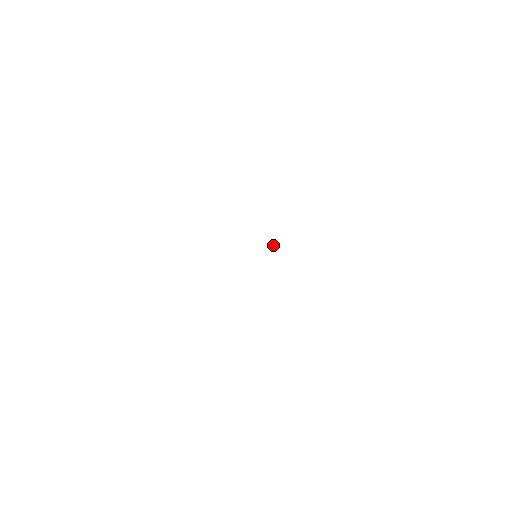
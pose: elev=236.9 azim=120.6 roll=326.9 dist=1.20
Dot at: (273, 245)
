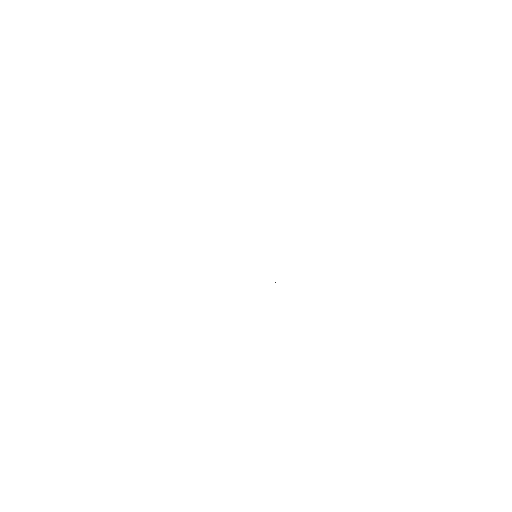
Dot at: occluded
